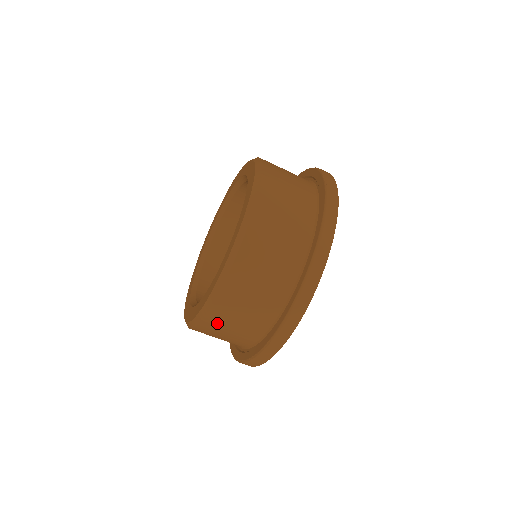
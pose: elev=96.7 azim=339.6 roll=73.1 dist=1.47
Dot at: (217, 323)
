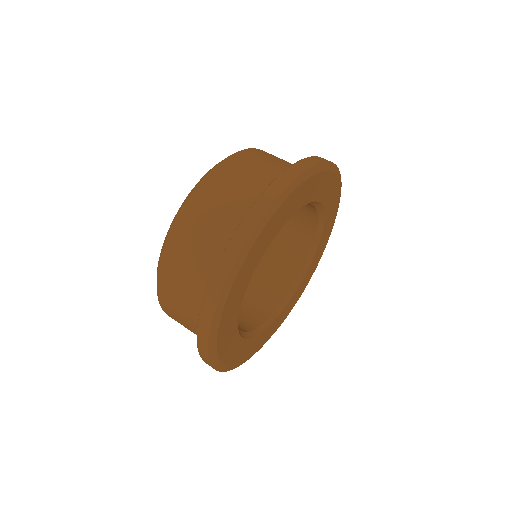
Dot at: (189, 225)
